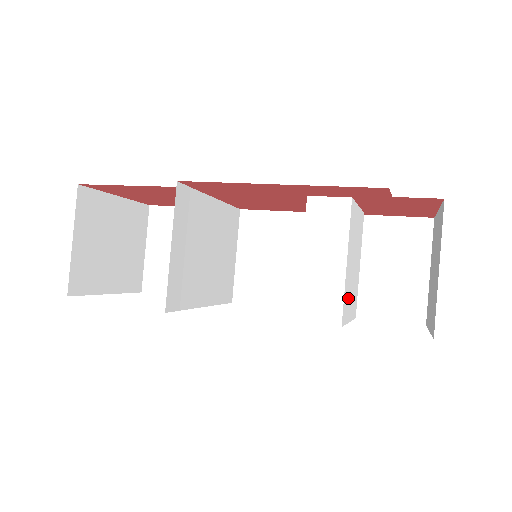
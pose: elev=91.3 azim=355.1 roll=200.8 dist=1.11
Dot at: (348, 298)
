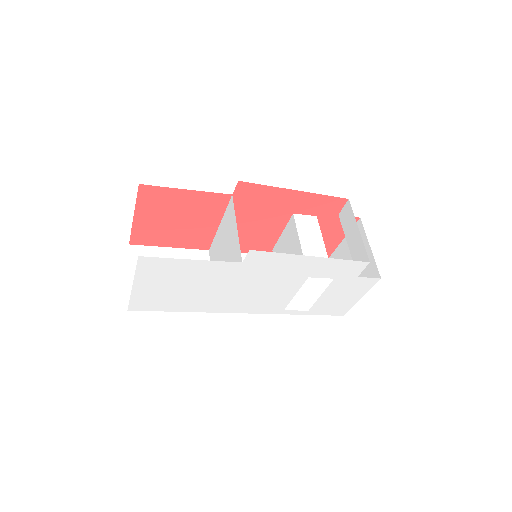
Dot at: occluded
